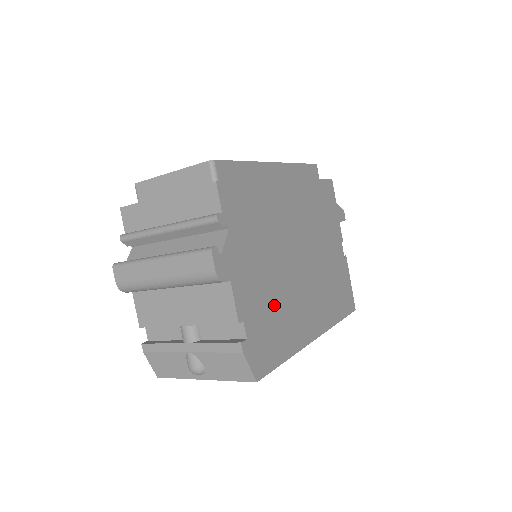
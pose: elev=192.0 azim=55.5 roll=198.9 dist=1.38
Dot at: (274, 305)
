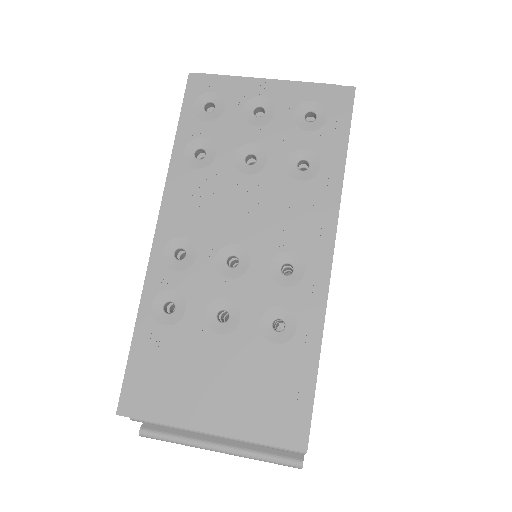
Dot at: occluded
